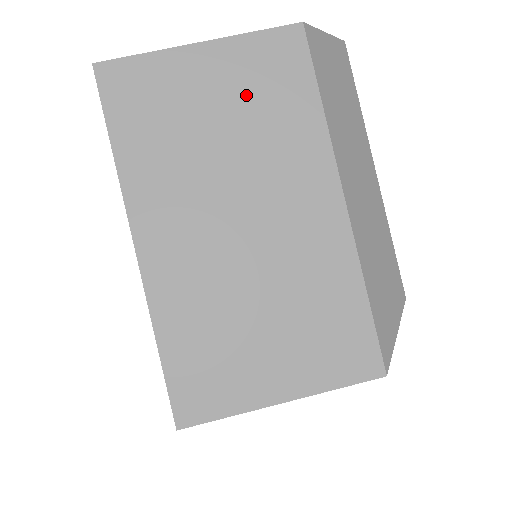
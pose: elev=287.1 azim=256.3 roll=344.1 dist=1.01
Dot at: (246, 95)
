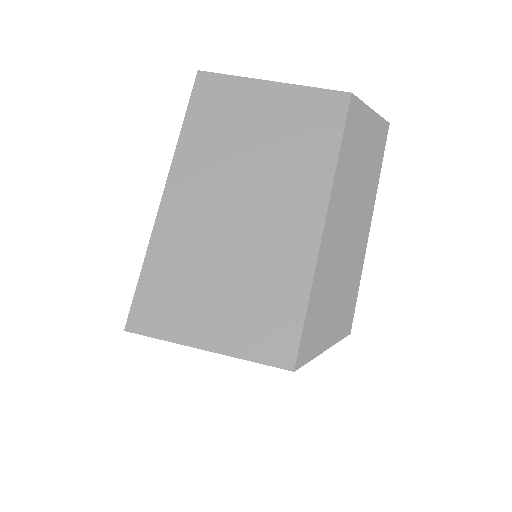
Dot at: (288, 126)
